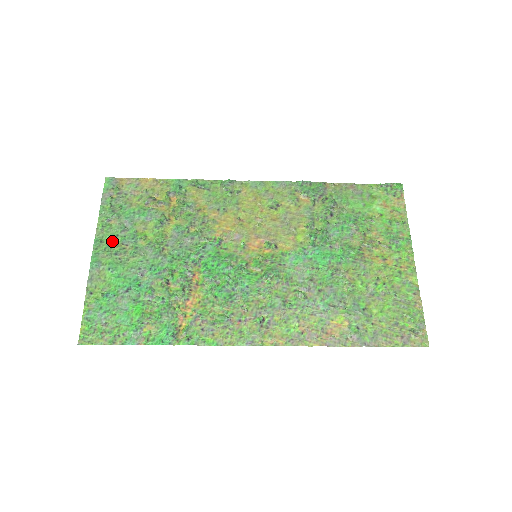
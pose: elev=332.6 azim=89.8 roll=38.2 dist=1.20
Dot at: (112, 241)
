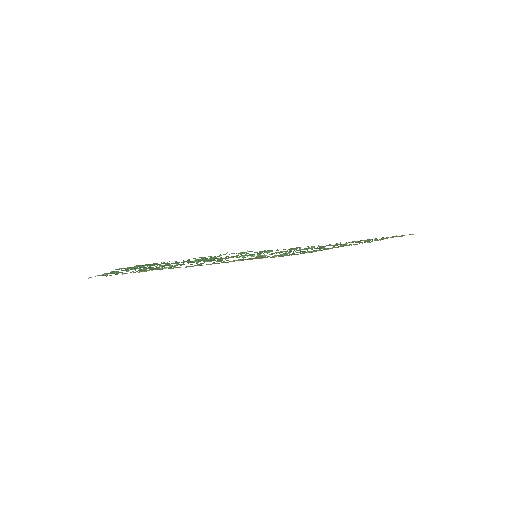
Dot at: occluded
